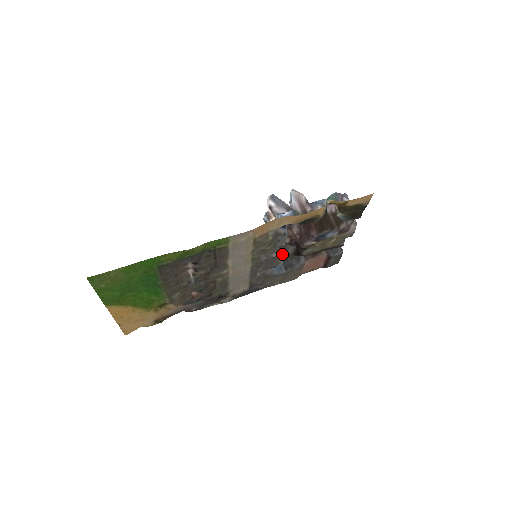
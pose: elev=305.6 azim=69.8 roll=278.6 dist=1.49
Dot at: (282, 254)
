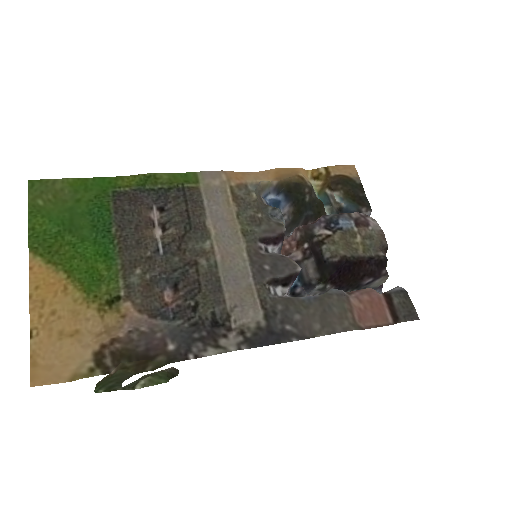
Dot at: occluded
